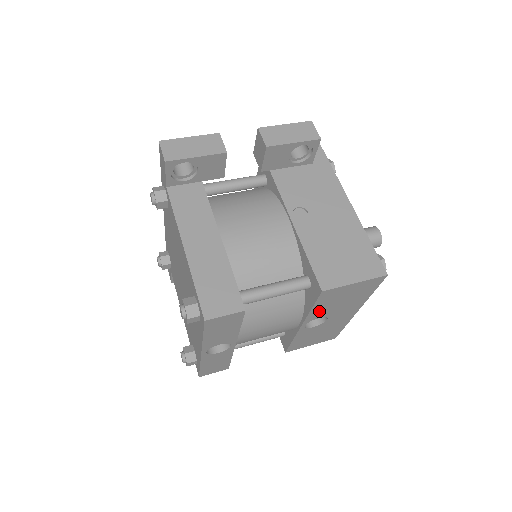
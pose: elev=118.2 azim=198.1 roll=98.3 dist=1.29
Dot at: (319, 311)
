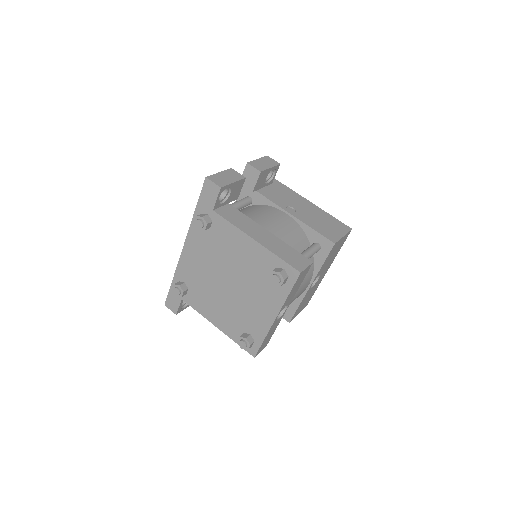
Dot at: (323, 267)
